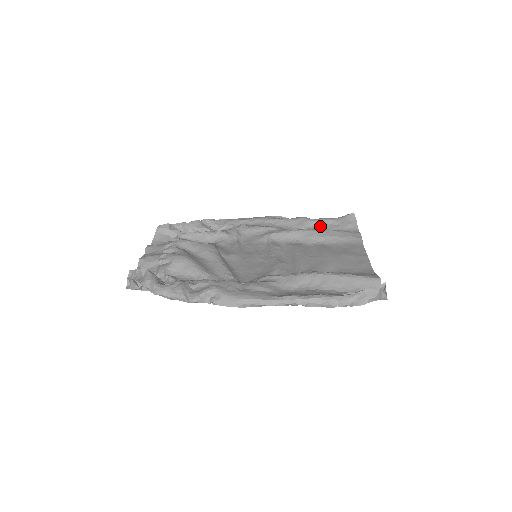
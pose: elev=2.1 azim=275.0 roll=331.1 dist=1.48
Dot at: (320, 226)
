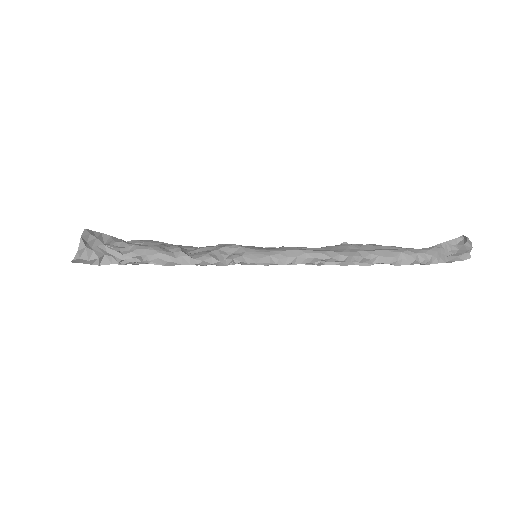
Dot at: occluded
